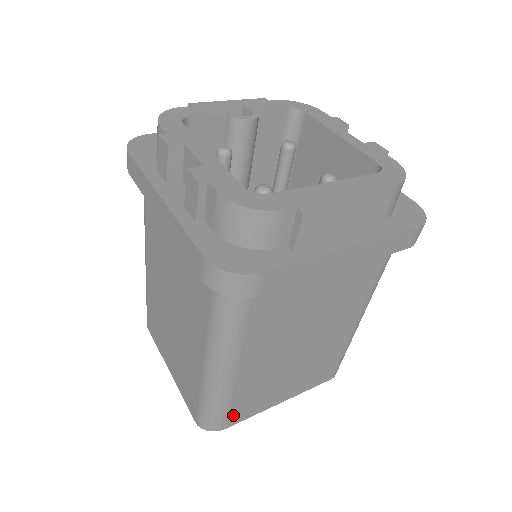
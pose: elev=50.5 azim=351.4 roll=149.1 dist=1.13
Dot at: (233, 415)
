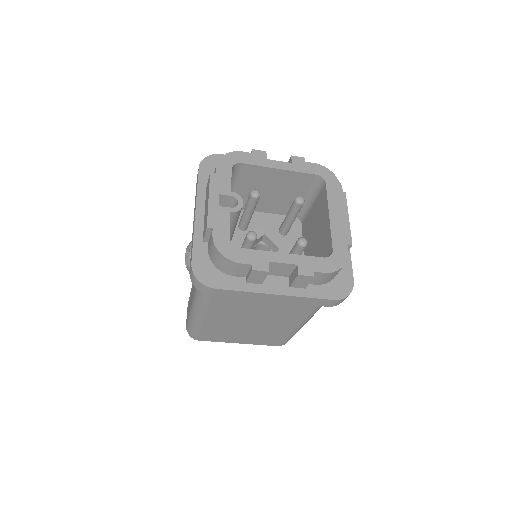
Dot at: occluded
